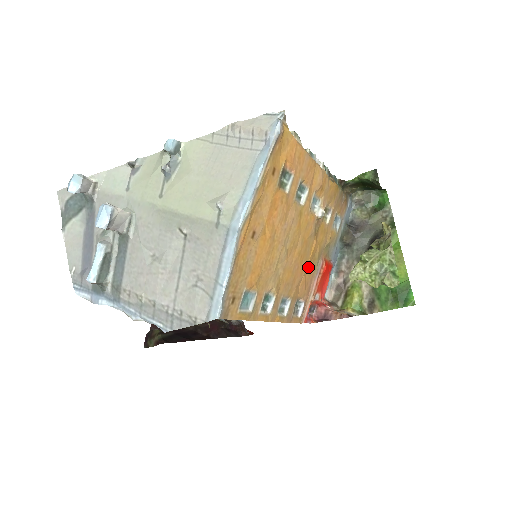
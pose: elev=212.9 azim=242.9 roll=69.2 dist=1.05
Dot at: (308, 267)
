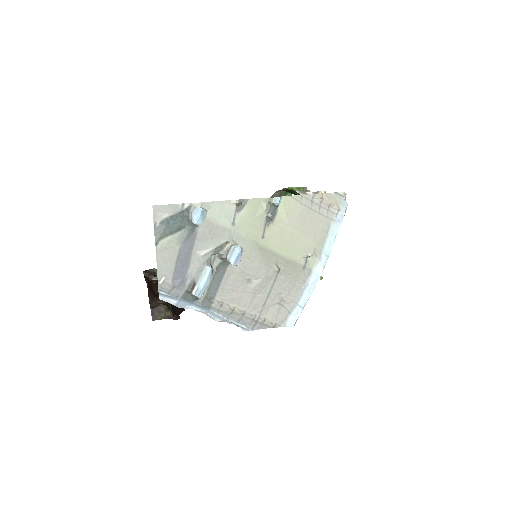
Dot at: occluded
